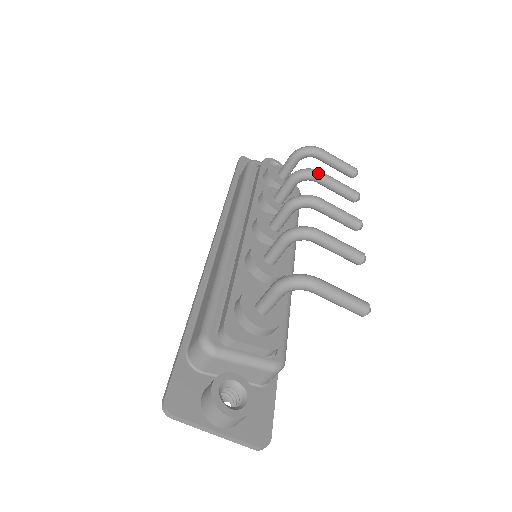
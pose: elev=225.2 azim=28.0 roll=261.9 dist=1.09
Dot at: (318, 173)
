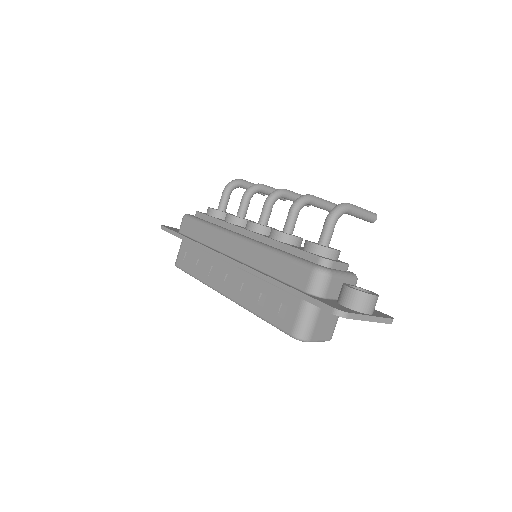
Dot at: (262, 184)
